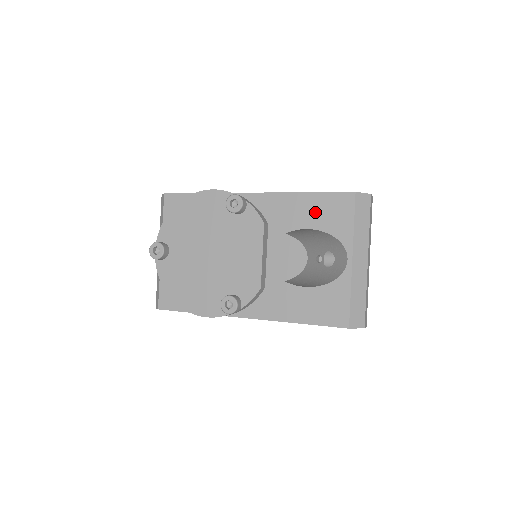
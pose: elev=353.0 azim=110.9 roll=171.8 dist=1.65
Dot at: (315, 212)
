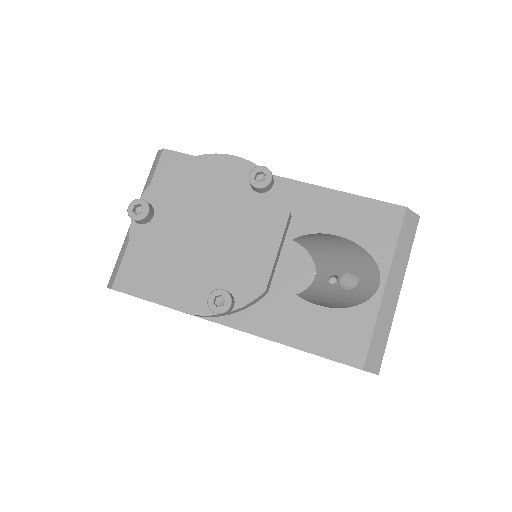
Dot at: (352, 218)
